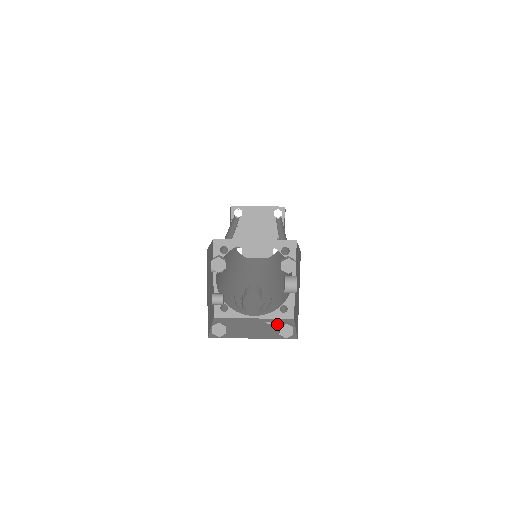
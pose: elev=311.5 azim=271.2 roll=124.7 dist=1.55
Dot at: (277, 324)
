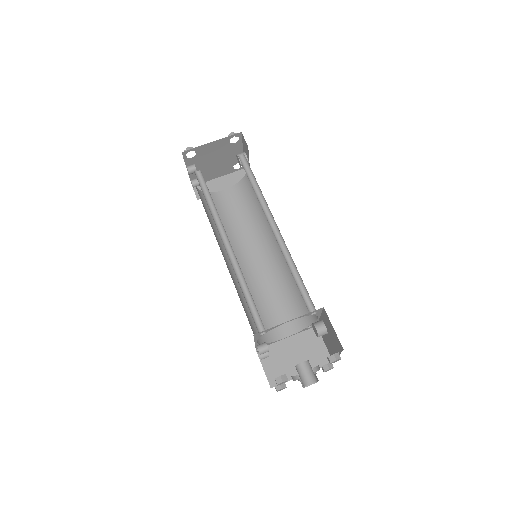
Dot at: (309, 342)
